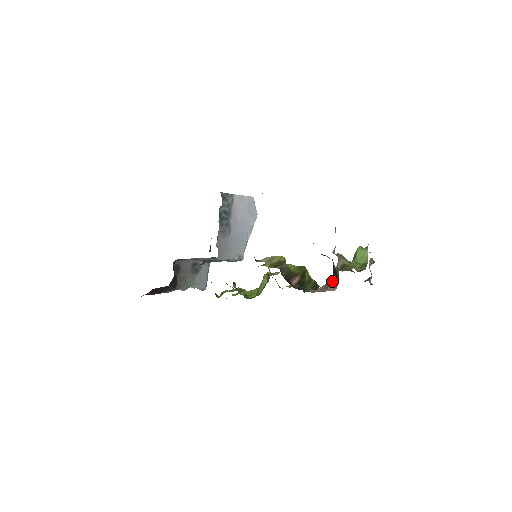
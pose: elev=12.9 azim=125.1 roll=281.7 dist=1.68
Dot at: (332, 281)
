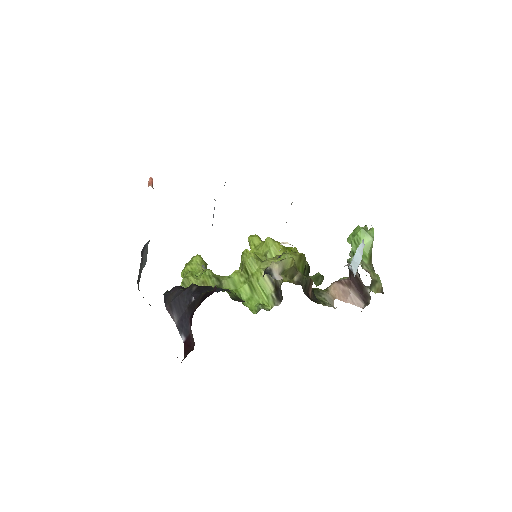
Dot at: (353, 291)
